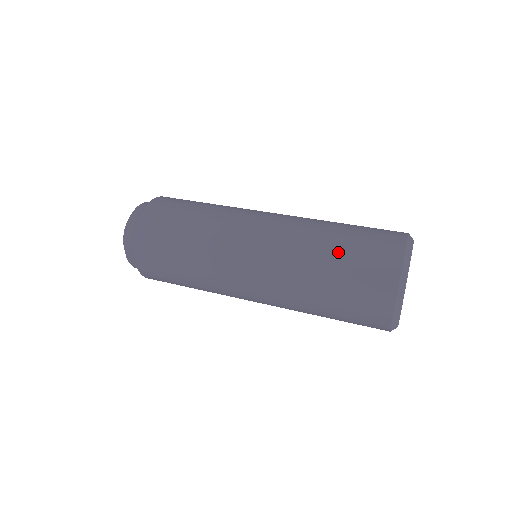
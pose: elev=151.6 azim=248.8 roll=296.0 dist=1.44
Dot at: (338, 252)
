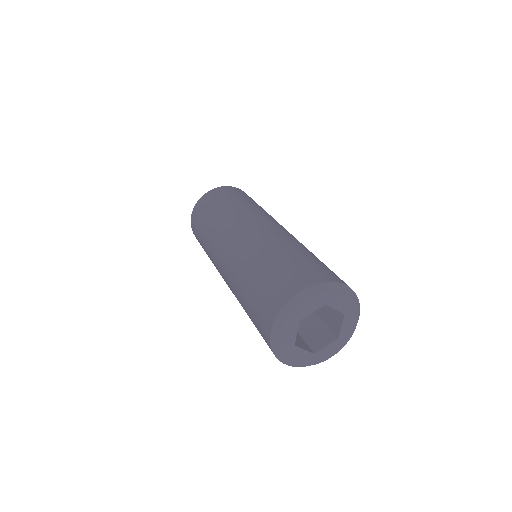
Dot at: (254, 282)
